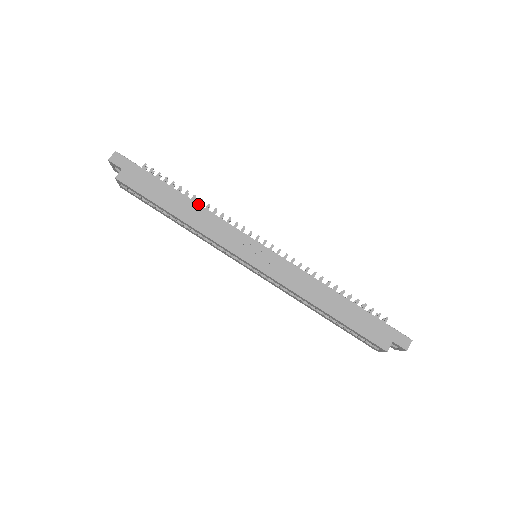
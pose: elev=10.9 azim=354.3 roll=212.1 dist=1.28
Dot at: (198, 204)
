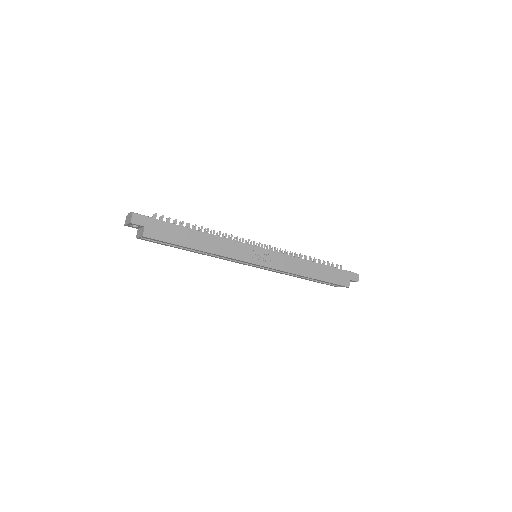
Dot at: (211, 234)
